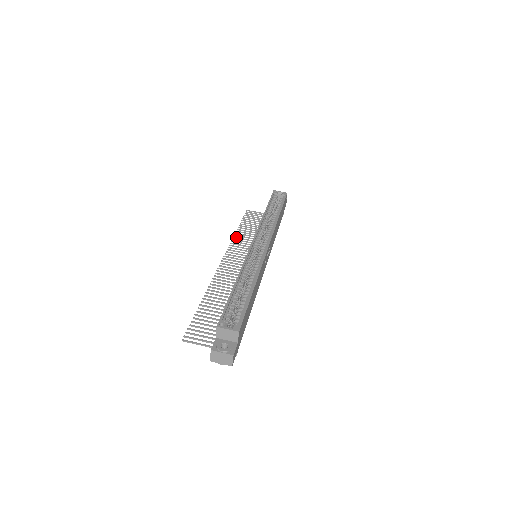
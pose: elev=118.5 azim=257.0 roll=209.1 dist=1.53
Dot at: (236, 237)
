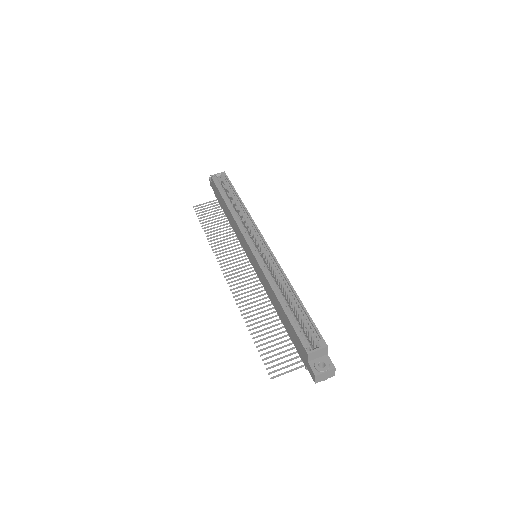
Dot at: (213, 243)
